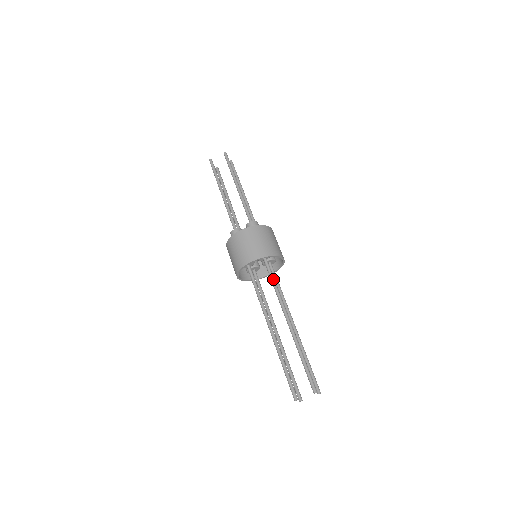
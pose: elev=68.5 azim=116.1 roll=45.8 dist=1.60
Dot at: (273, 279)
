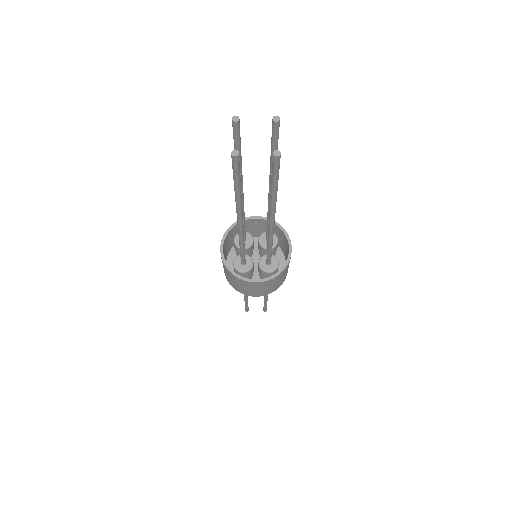
Dot at: occluded
